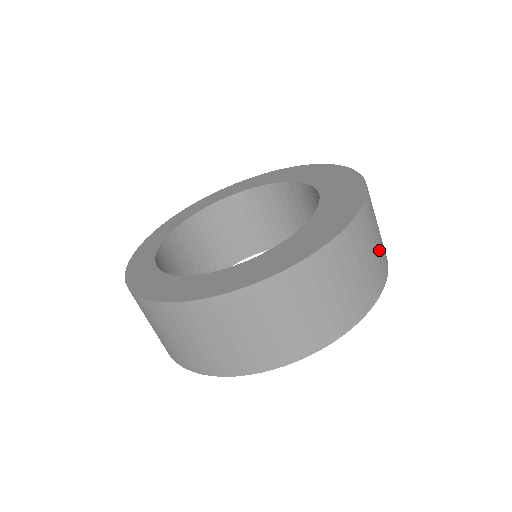
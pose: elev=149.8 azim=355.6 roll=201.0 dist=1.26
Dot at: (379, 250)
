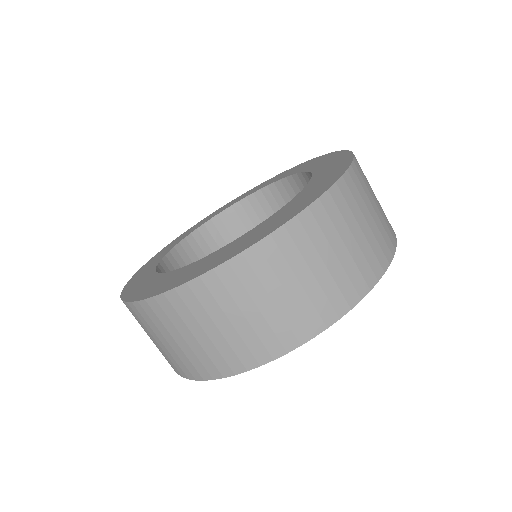
Dot at: (262, 322)
